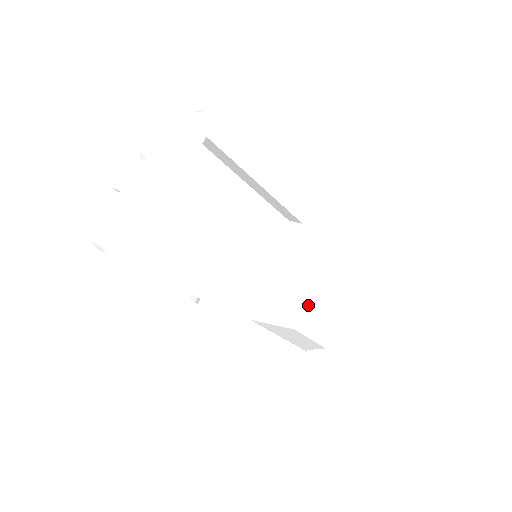
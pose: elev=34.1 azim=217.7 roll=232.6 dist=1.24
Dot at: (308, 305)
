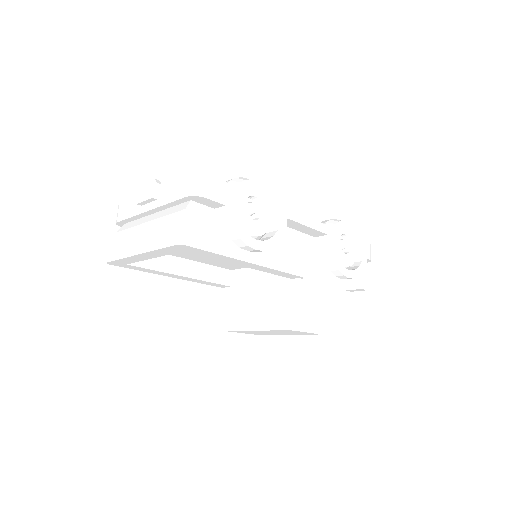
Dot at: (242, 331)
